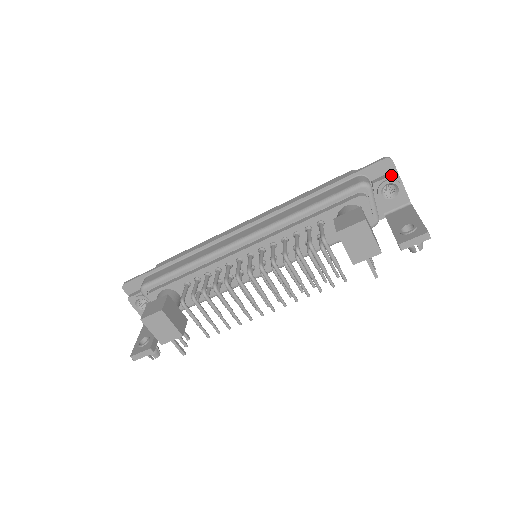
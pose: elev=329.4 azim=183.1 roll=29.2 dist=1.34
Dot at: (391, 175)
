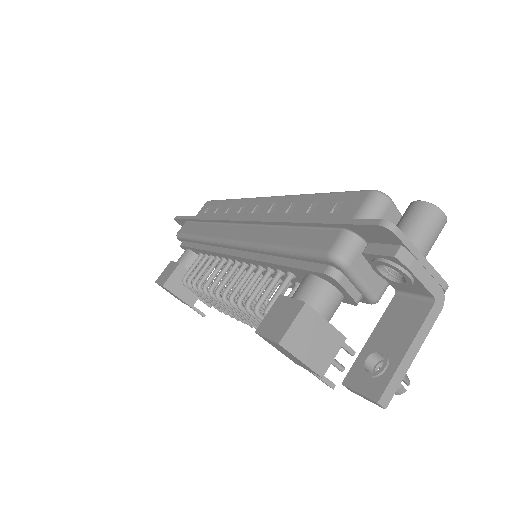
Dot at: (387, 256)
